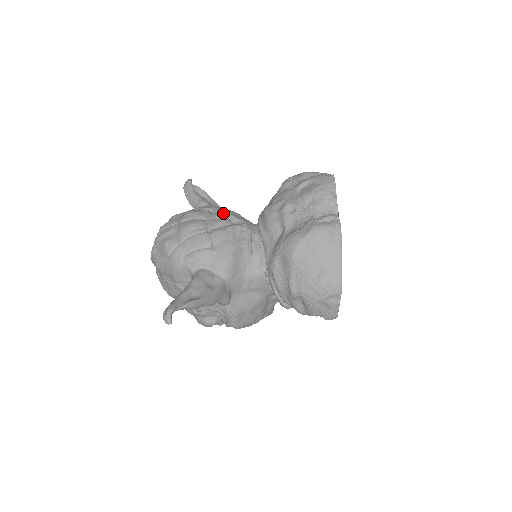
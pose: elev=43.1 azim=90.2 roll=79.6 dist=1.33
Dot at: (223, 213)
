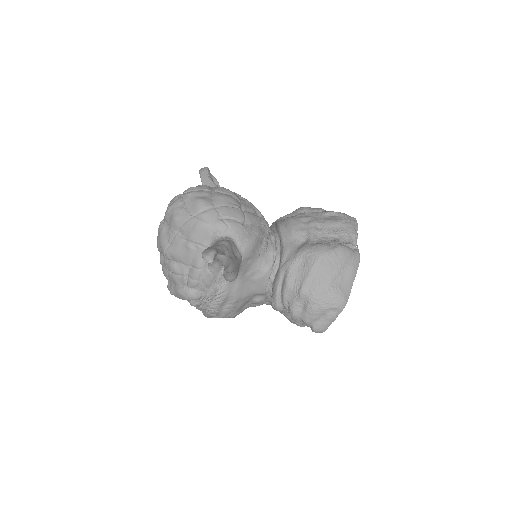
Dot at: (250, 204)
